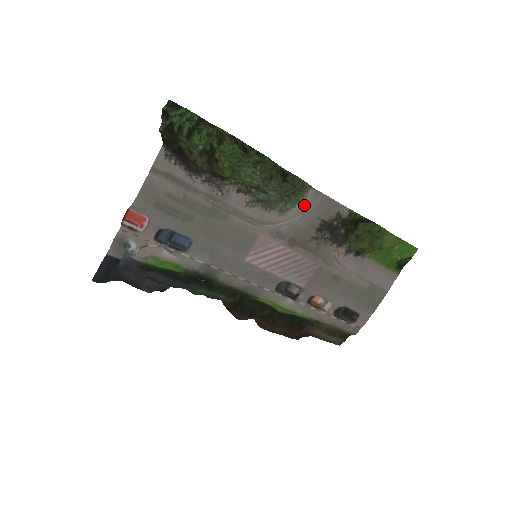
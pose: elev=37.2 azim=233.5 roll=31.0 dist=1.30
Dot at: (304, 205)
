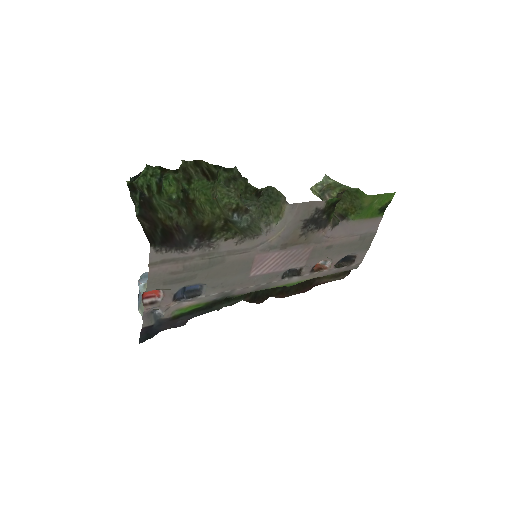
Dot at: (285, 218)
